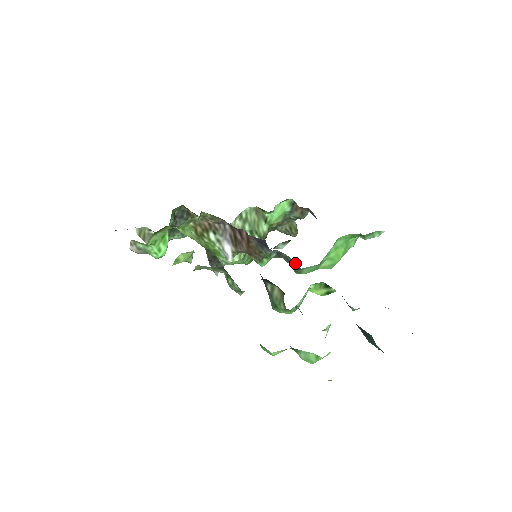
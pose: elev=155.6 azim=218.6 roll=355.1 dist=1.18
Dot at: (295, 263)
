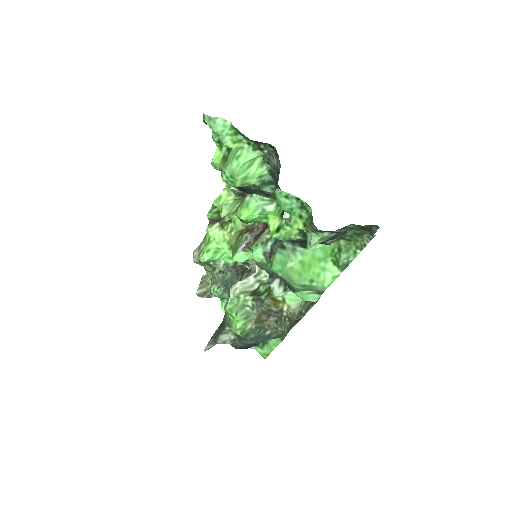
Dot at: occluded
